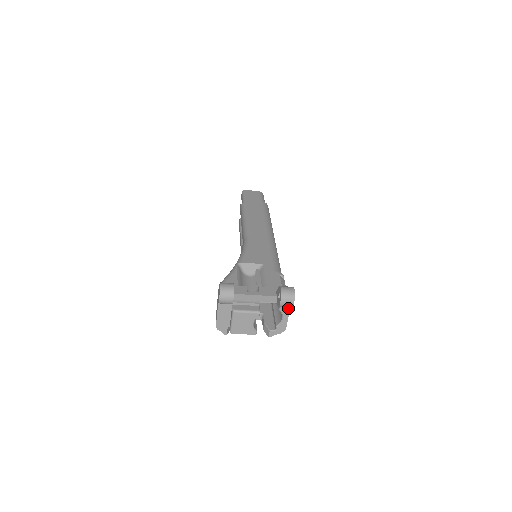
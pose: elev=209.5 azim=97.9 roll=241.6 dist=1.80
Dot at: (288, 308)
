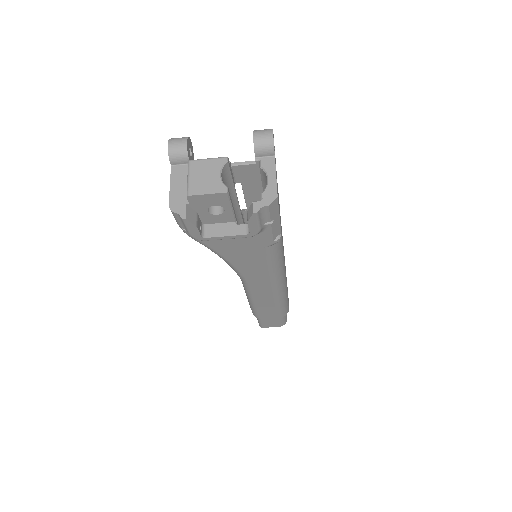
Dot at: (272, 161)
